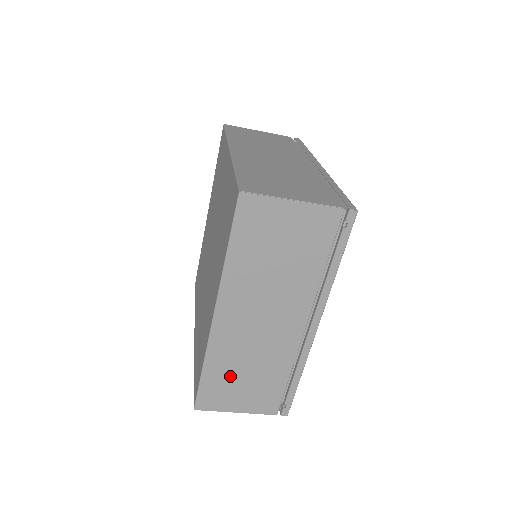
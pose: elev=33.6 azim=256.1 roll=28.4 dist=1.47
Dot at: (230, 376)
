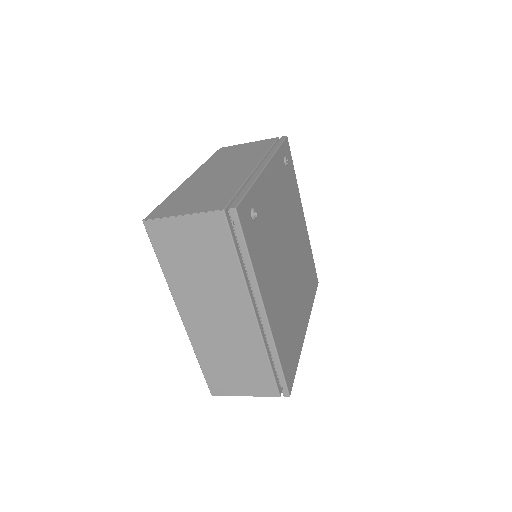
Dot at: (221, 365)
